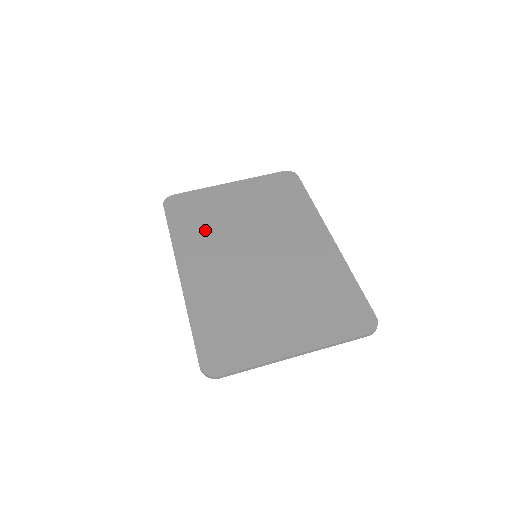
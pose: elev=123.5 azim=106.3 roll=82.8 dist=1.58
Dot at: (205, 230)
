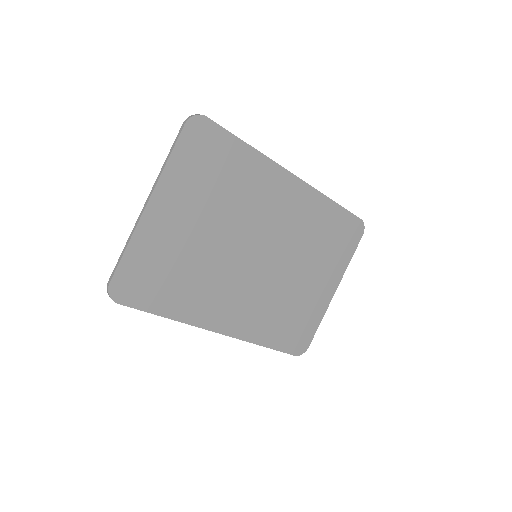
Dot at: (194, 282)
